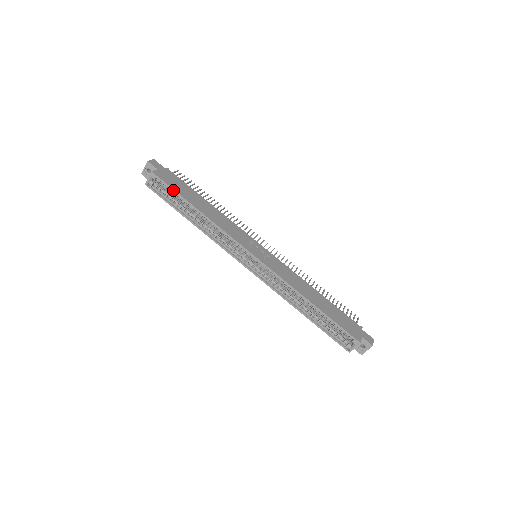
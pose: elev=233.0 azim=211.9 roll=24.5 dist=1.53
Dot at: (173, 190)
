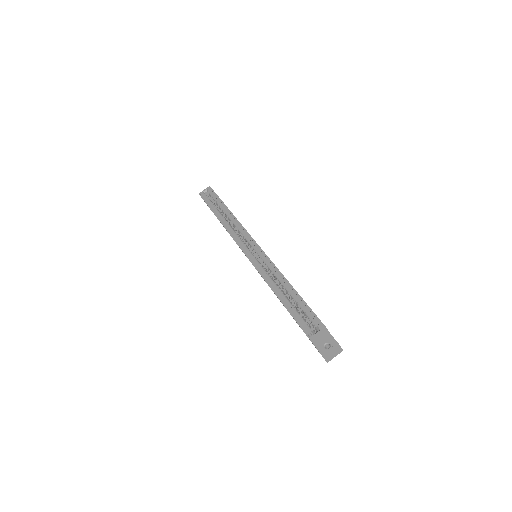
Dot at: (218, 196)
